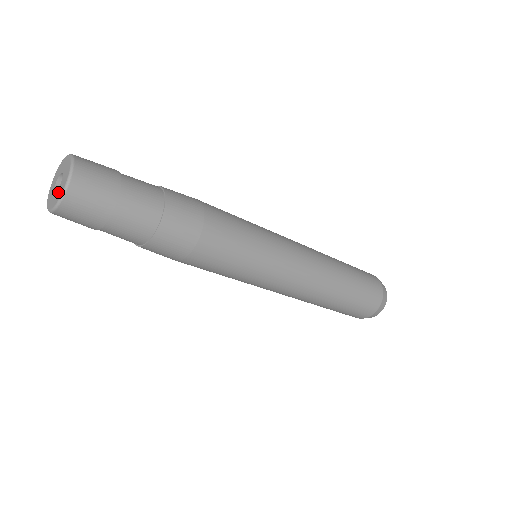
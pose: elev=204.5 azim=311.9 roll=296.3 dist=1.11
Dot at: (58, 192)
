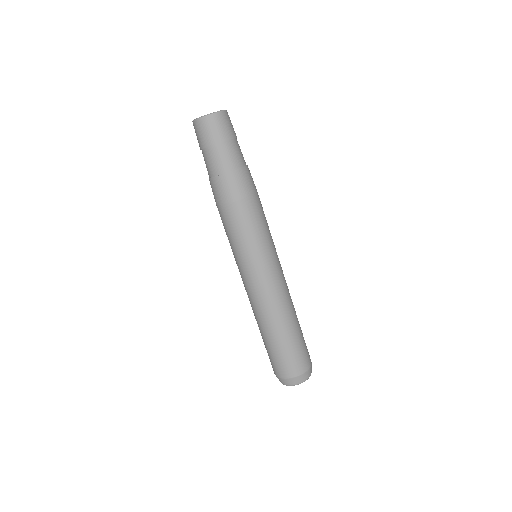
Dot at: occluded
